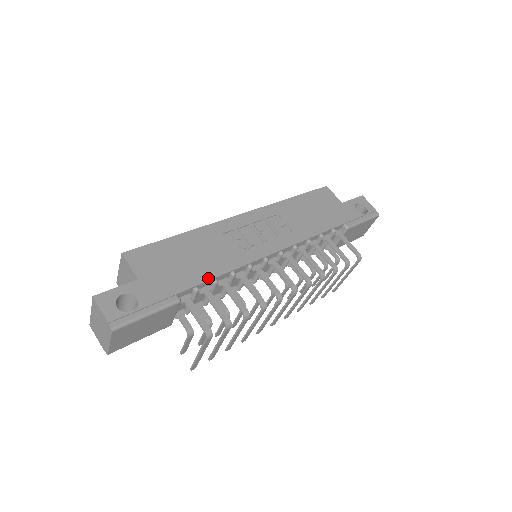
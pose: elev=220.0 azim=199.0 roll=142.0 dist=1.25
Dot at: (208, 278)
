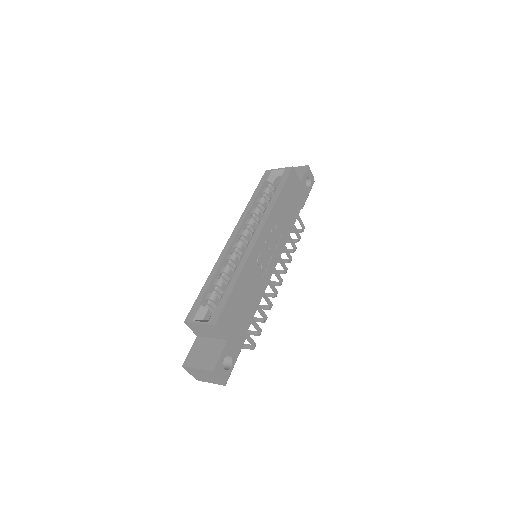
Dot at: (255, 312)
